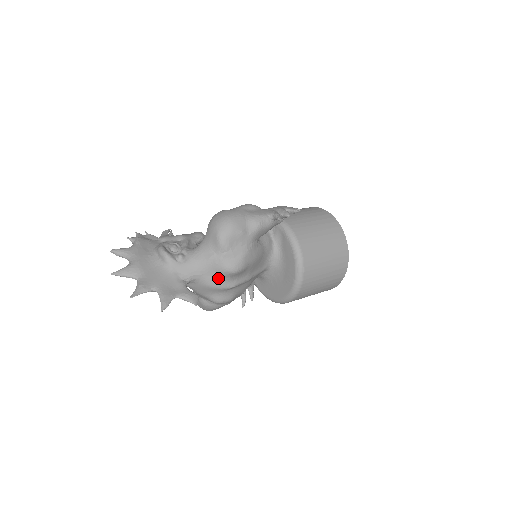
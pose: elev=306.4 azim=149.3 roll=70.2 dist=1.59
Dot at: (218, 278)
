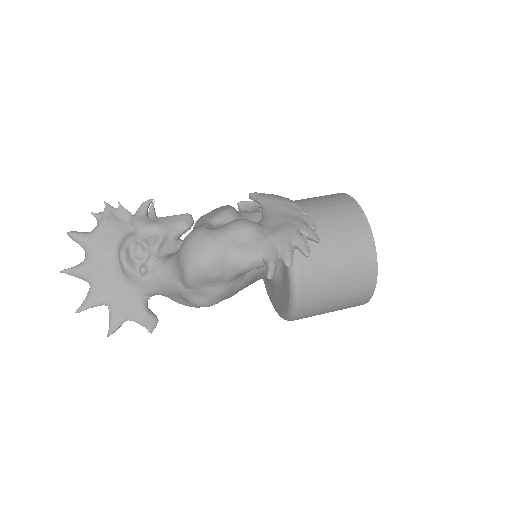
Dot at: (186, 301)
